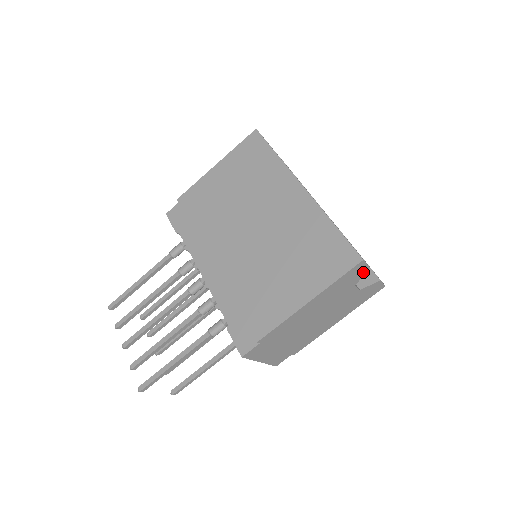
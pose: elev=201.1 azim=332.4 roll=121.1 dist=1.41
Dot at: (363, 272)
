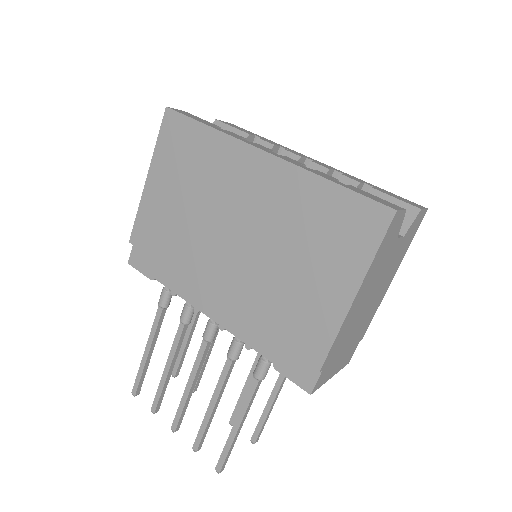
Dot at: (401, 220)
